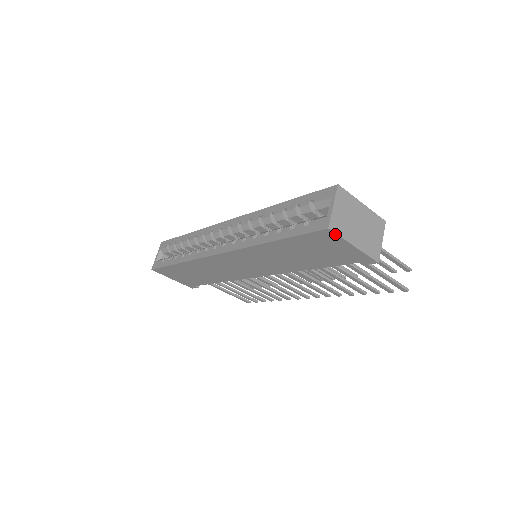
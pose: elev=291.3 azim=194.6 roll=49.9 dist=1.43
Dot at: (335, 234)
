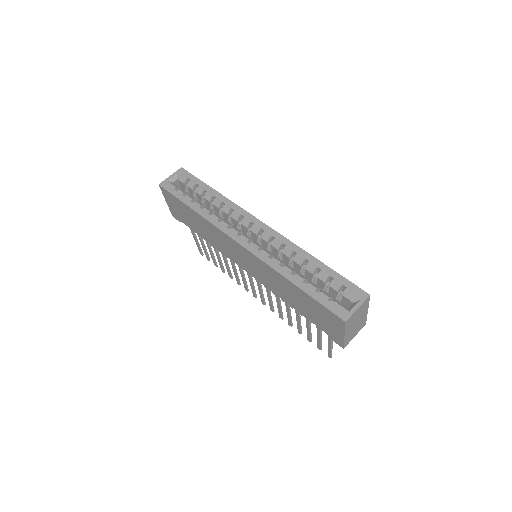
Dot at: (344, 325)
